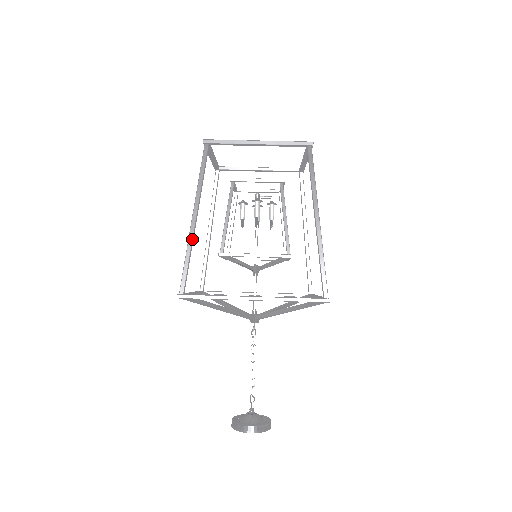
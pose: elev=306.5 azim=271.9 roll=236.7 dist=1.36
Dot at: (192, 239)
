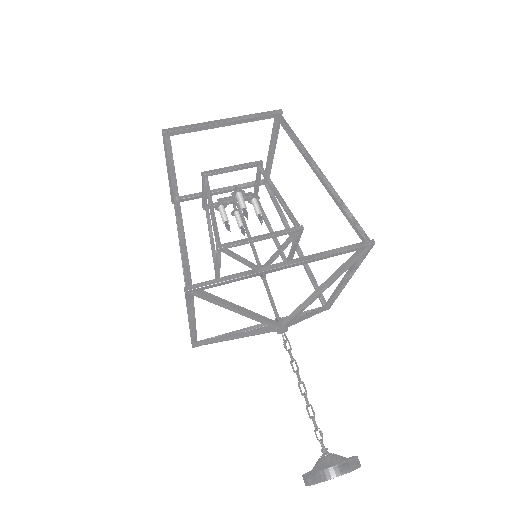
Dot at: (182, 223)
